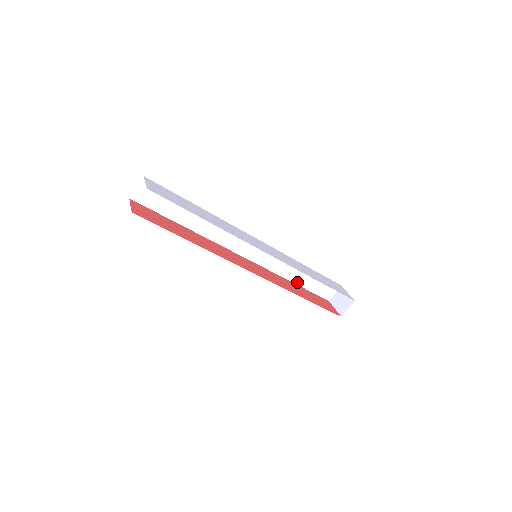
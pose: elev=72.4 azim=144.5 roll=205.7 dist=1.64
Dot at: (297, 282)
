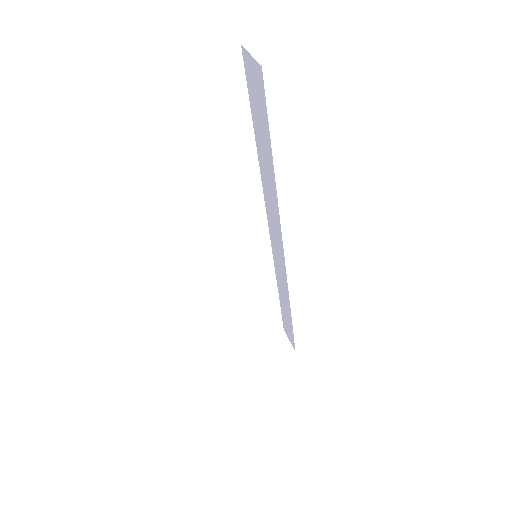
Dot at: occluded
